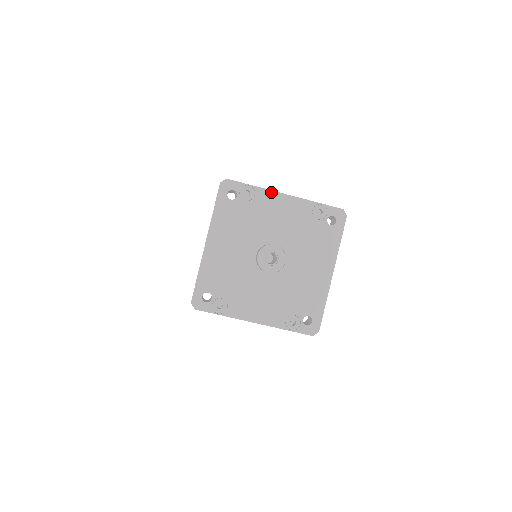
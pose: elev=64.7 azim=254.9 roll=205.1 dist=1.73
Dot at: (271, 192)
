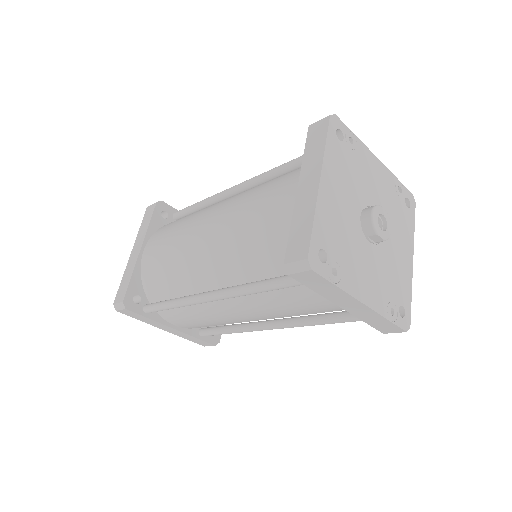
Dot at: (368, 150)
